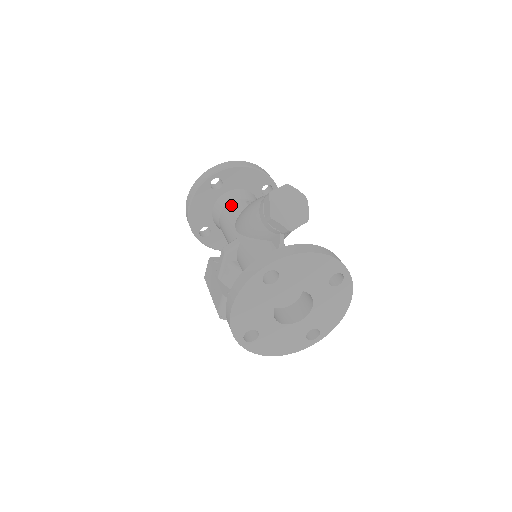
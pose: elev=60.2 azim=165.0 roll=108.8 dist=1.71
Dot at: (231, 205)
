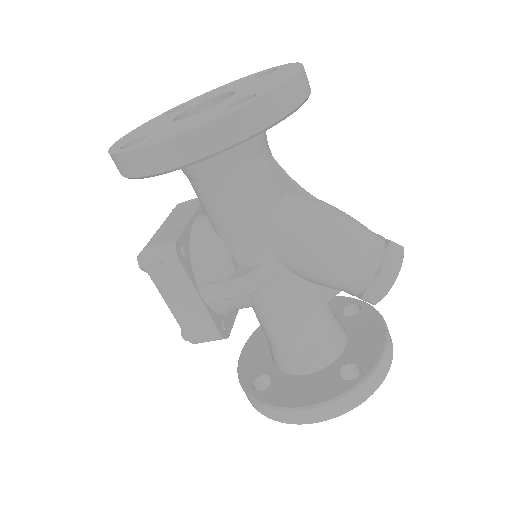
Dot at: (255, 172)
